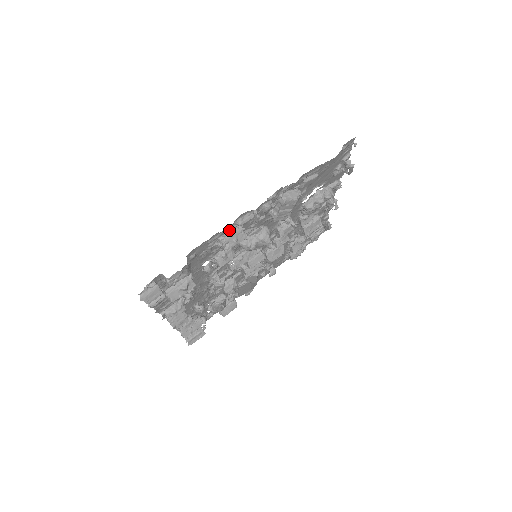
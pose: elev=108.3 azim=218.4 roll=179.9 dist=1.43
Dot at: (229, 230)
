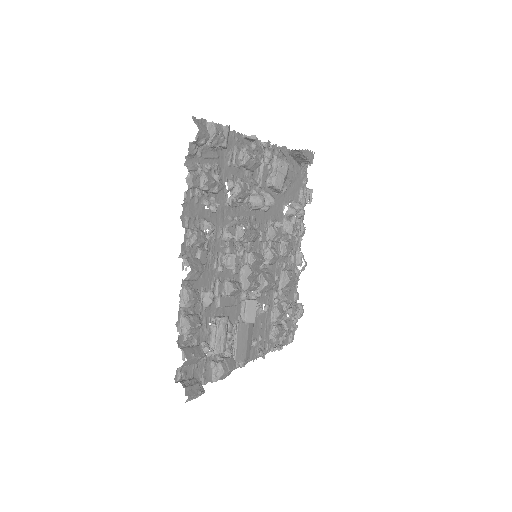
Dot at: (248, 147)
